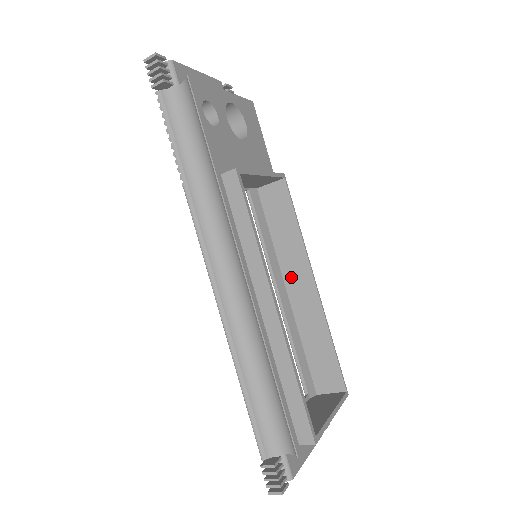
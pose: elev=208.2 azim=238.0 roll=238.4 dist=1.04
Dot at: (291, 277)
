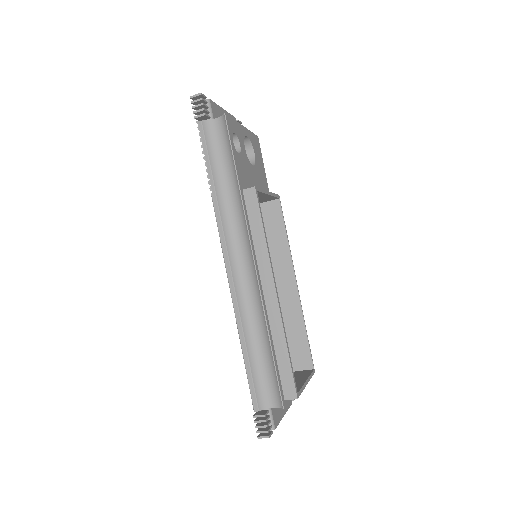
Dot at: (277, 276)
